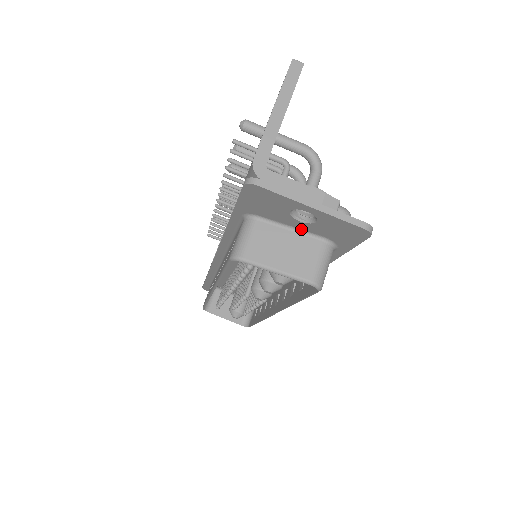
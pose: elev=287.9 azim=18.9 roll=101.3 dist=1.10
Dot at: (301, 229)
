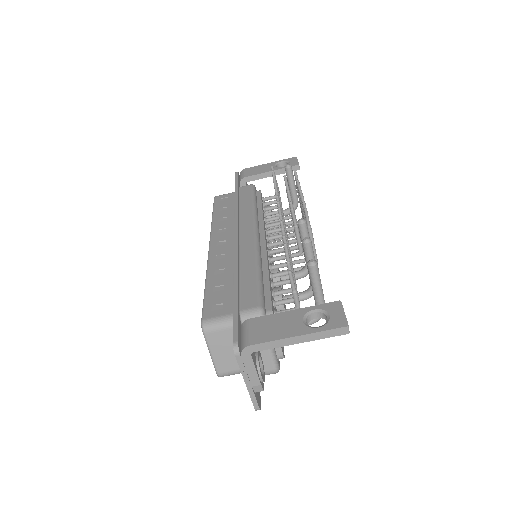
Dot at: occluded
